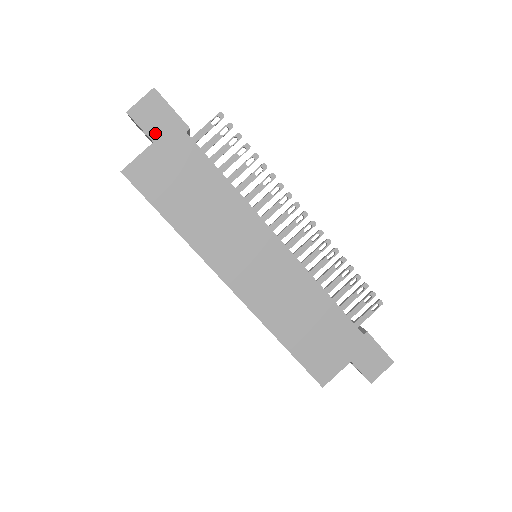
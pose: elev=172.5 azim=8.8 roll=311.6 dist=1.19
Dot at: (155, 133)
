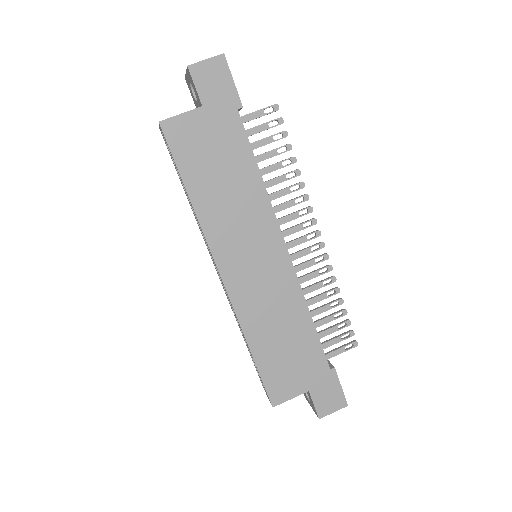
Dot at: (207, 98)
